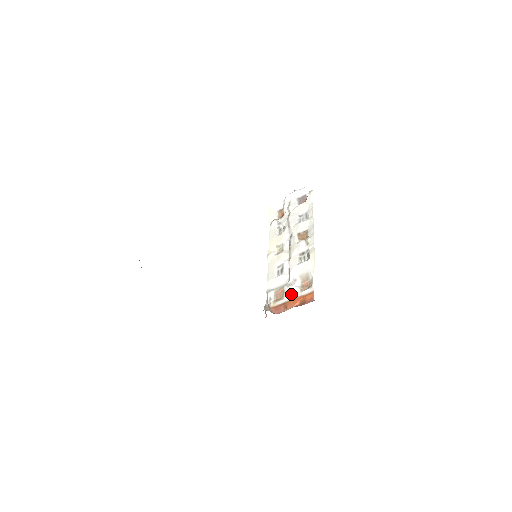
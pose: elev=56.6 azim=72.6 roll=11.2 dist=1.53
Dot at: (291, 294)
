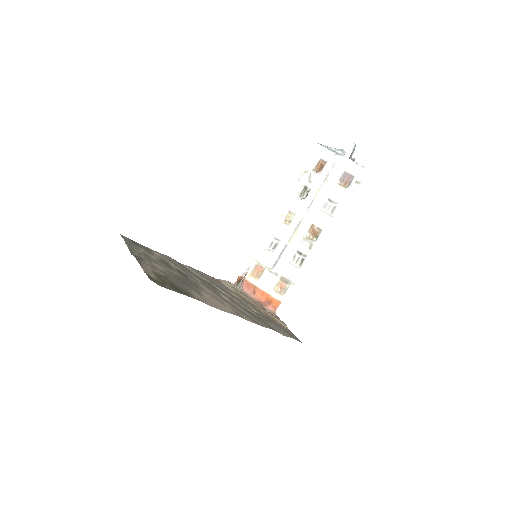
Dot at: (265, 284)
